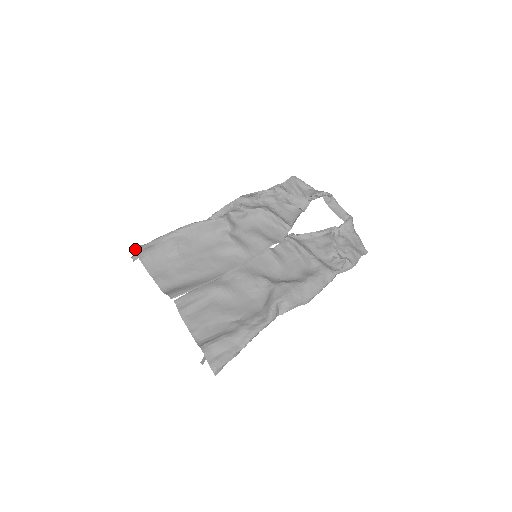
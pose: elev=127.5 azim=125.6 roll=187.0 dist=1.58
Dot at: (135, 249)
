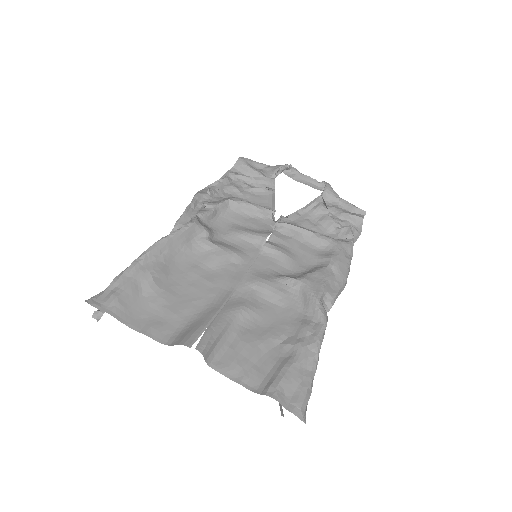
Dot at: (92, 302)
